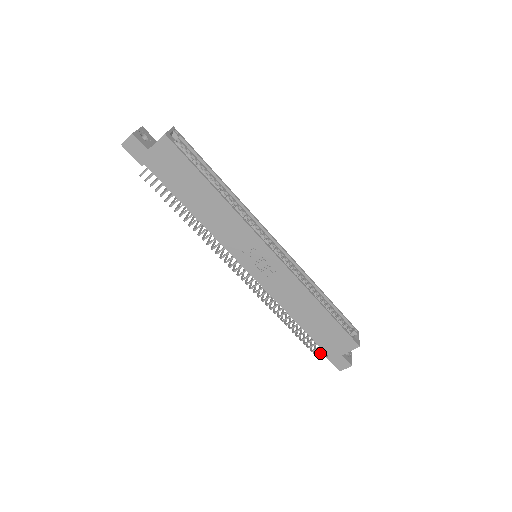
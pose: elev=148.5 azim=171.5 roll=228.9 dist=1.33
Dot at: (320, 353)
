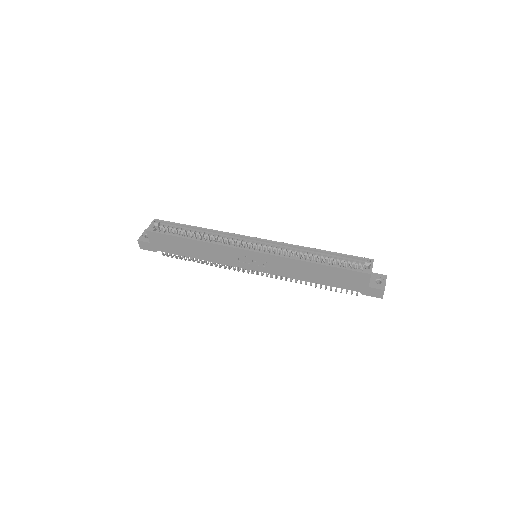
Dot at: (357, 293)
